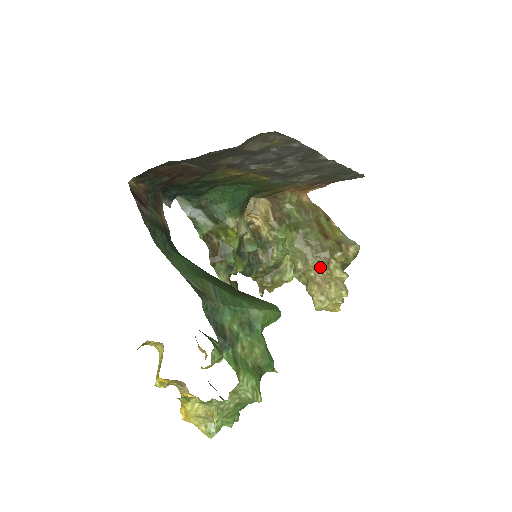
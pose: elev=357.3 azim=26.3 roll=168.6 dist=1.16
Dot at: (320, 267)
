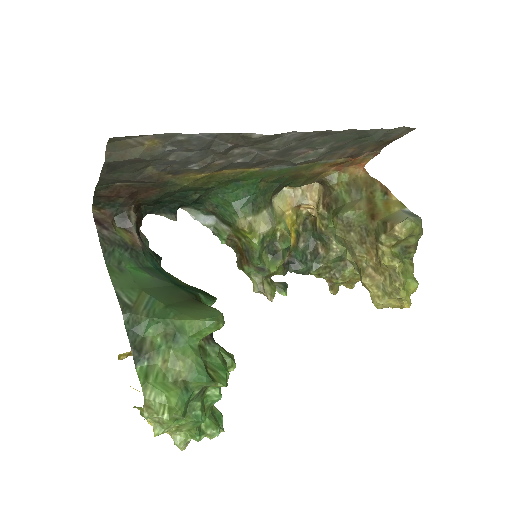
Dot at: (369, 255)
